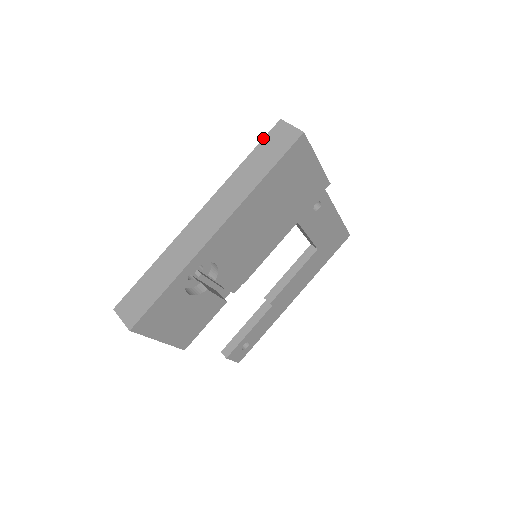
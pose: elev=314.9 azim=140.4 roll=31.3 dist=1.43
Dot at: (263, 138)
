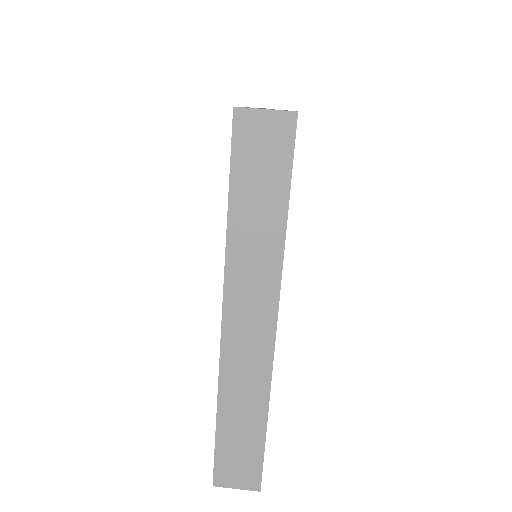
Dot at: (230, 158)
